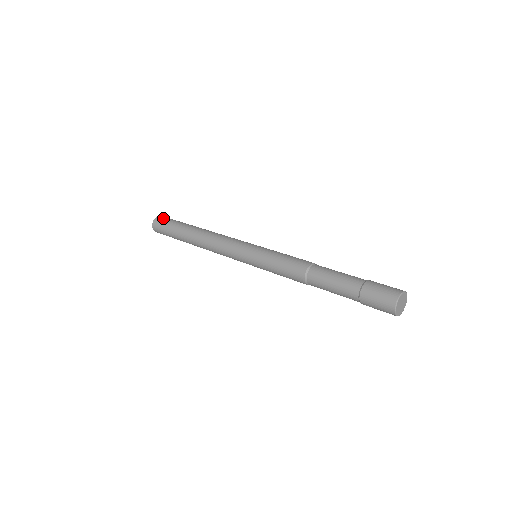
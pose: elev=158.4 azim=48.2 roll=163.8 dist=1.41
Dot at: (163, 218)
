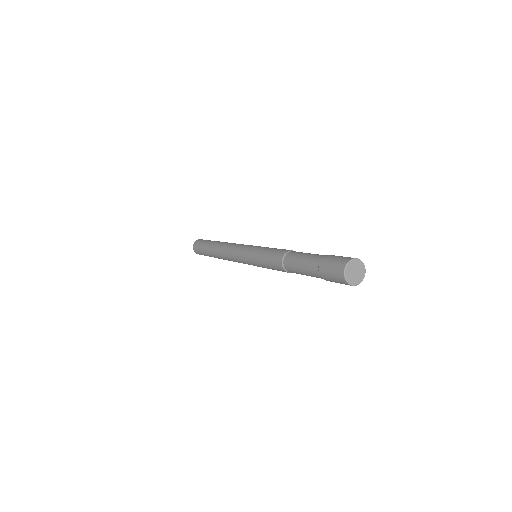
Dot at: occluded
